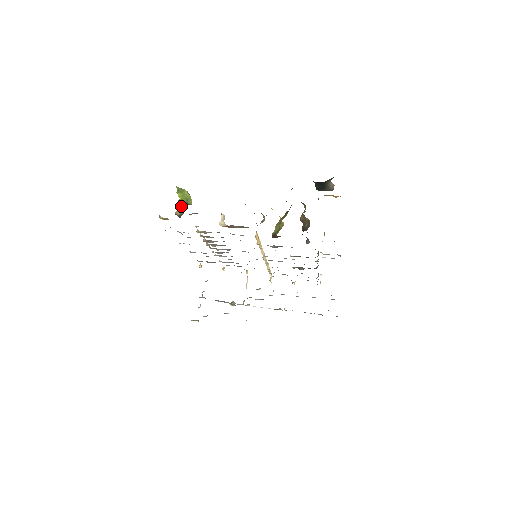
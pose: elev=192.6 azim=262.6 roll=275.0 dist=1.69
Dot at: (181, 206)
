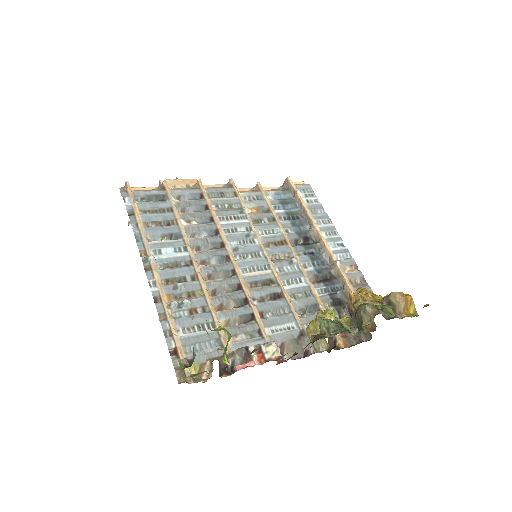
Dot at: occluded
